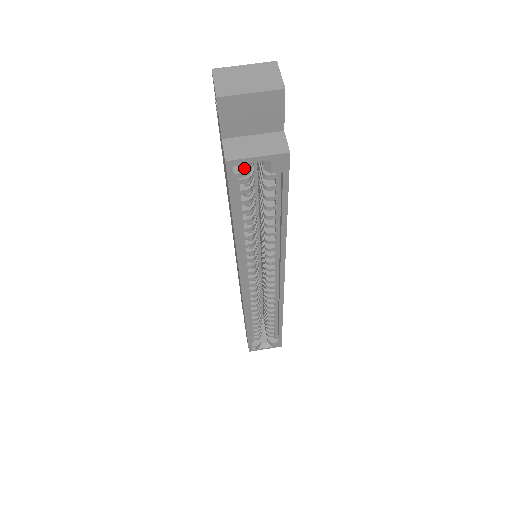
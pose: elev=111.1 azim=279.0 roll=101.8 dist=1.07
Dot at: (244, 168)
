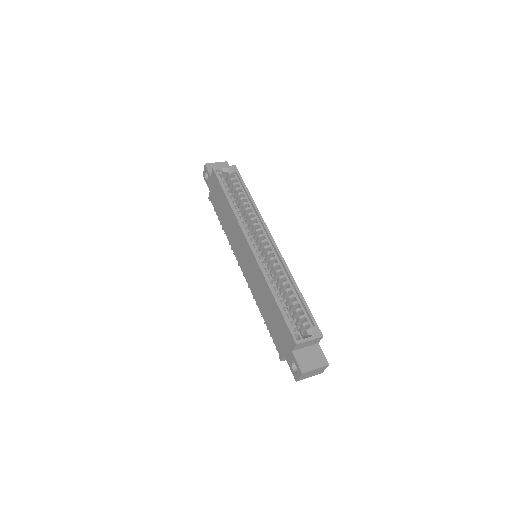
Dot at: (221, 171)
